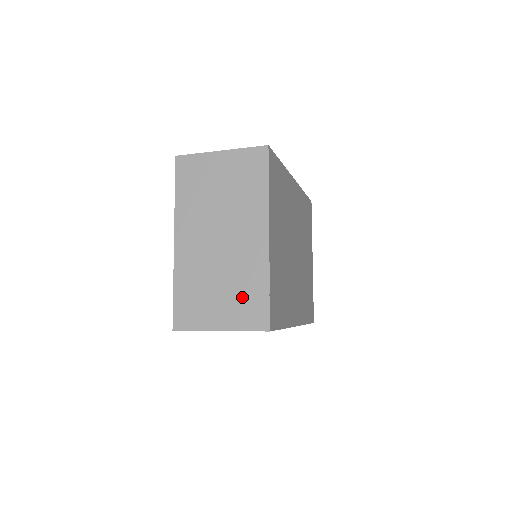
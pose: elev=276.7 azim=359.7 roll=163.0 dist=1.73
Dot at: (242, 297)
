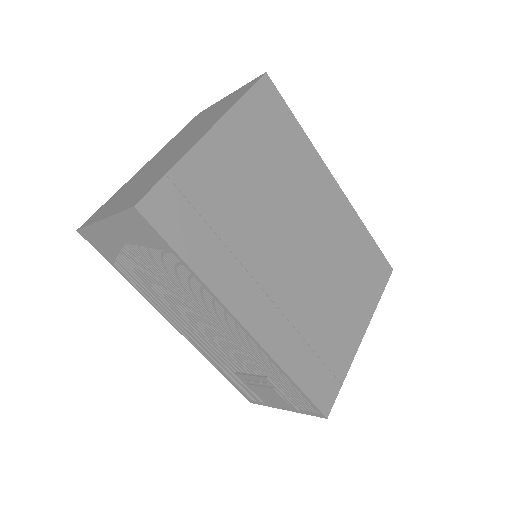
Dot at: (144, 185)
